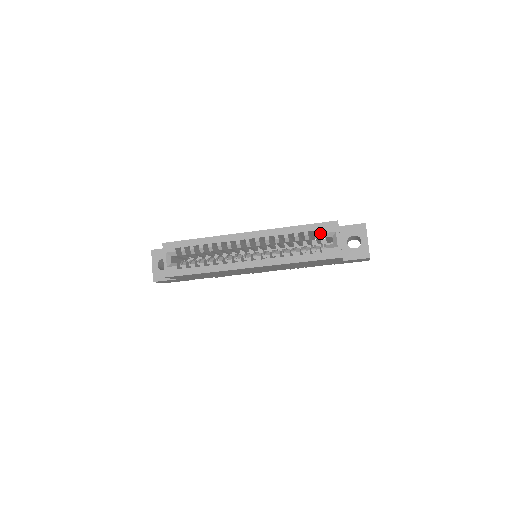
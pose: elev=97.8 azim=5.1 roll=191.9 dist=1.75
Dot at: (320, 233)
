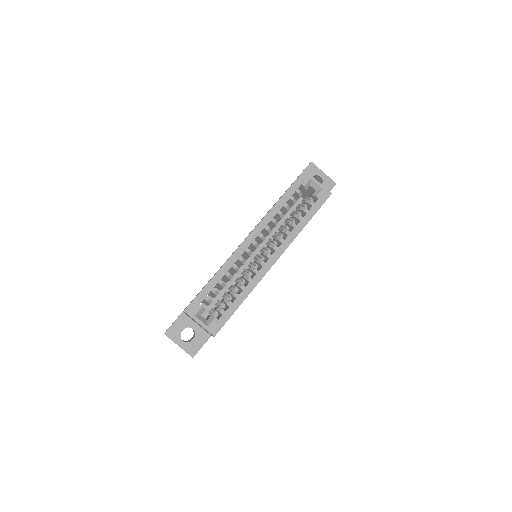
Dot at: occluded
